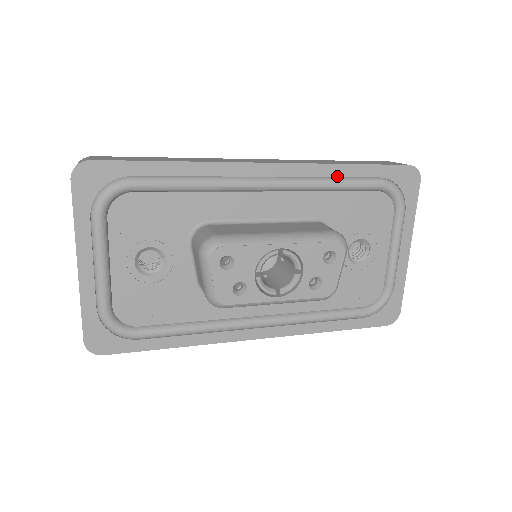
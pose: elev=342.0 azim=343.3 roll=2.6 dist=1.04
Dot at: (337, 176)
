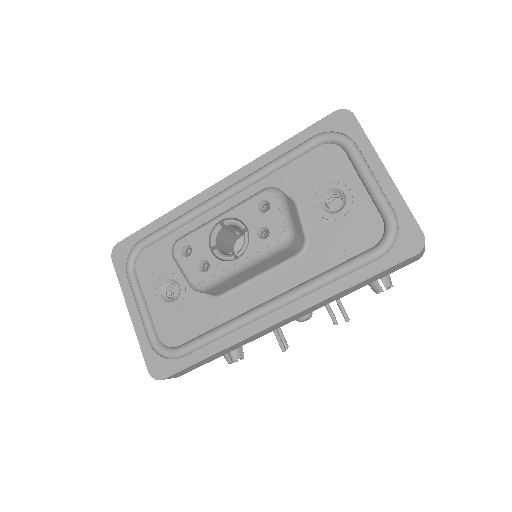
Dot at: (275, 158)
